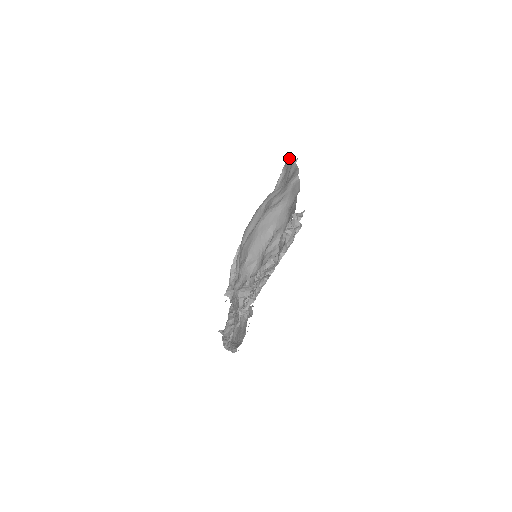
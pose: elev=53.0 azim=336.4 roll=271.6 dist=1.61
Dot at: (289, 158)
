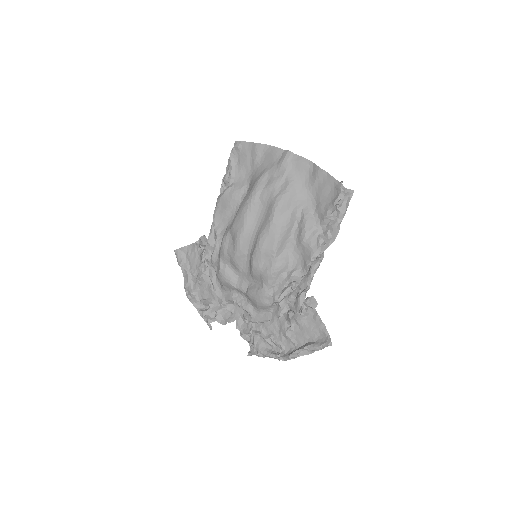
Dot at: (240, 143)
